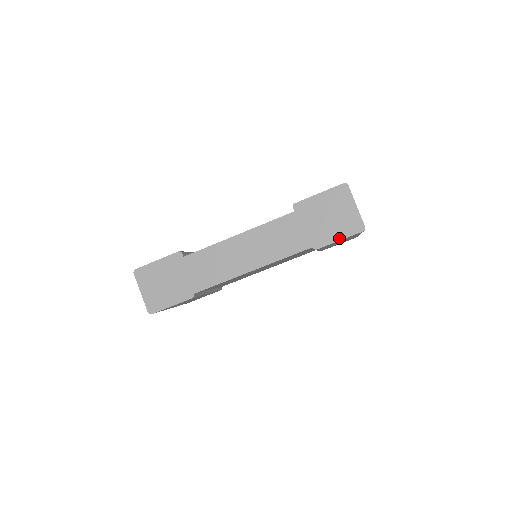
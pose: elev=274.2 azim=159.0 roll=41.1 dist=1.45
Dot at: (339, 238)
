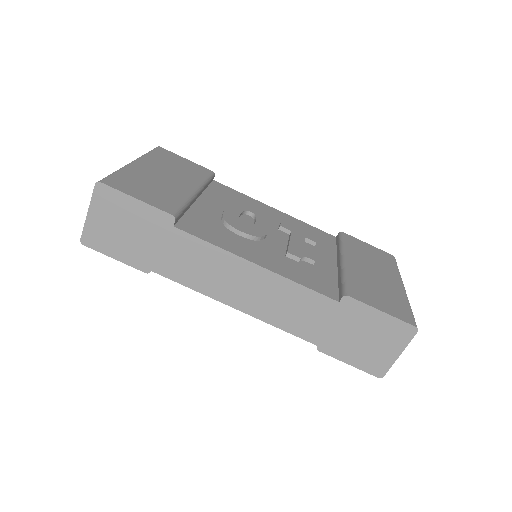
Dot at: (350, 362)
